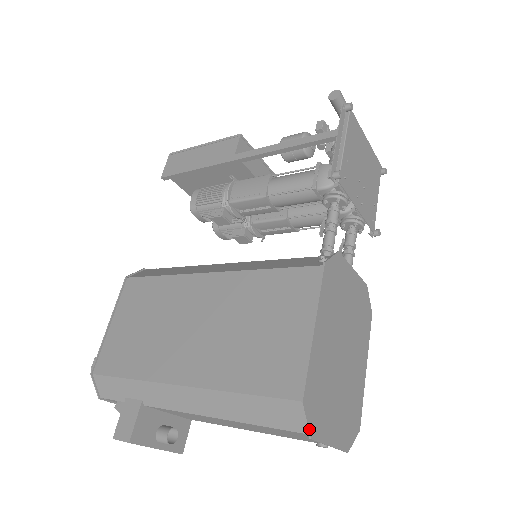
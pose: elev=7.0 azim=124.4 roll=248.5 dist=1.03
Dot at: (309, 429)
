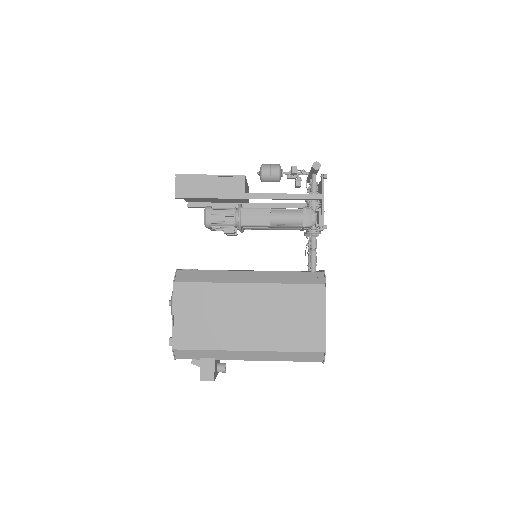
Dot at: (324, 361)
